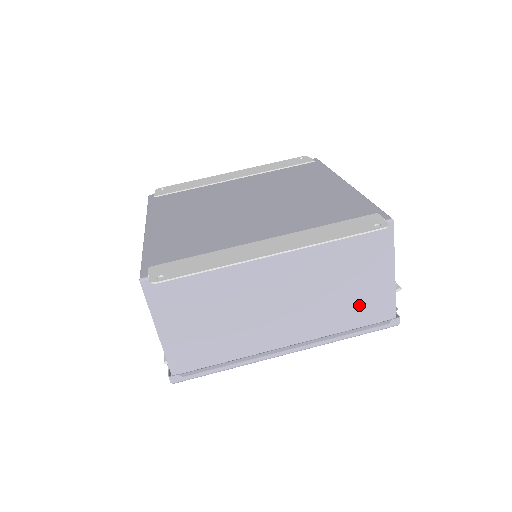
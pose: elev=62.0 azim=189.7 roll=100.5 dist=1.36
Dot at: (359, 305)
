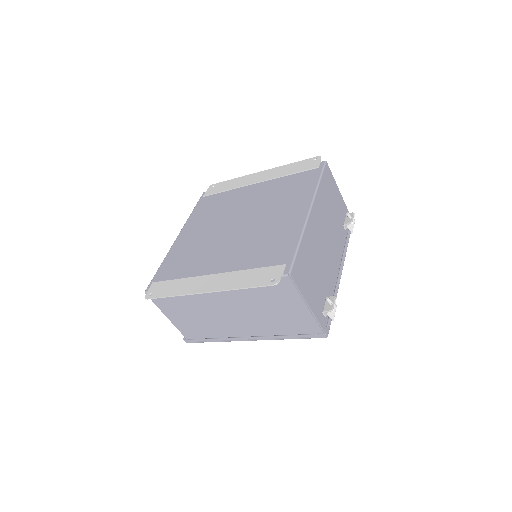
Dot at: (289, 321)
